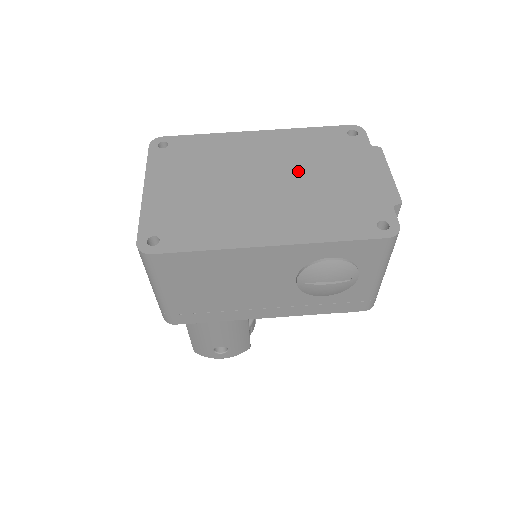
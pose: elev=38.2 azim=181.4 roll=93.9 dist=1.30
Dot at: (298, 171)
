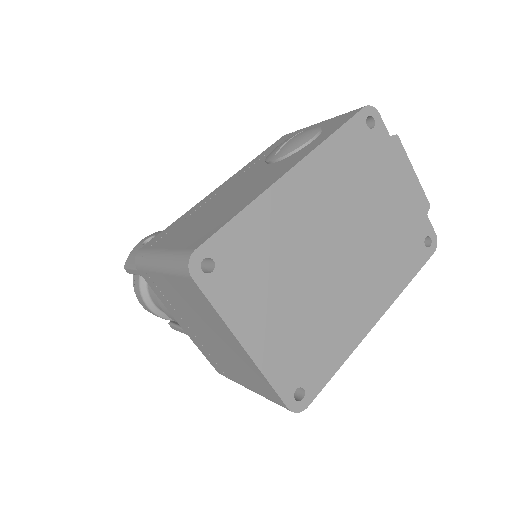
Dot at: (355, 216)
